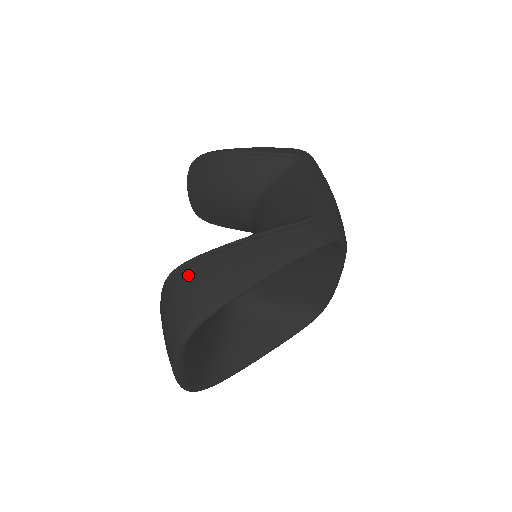
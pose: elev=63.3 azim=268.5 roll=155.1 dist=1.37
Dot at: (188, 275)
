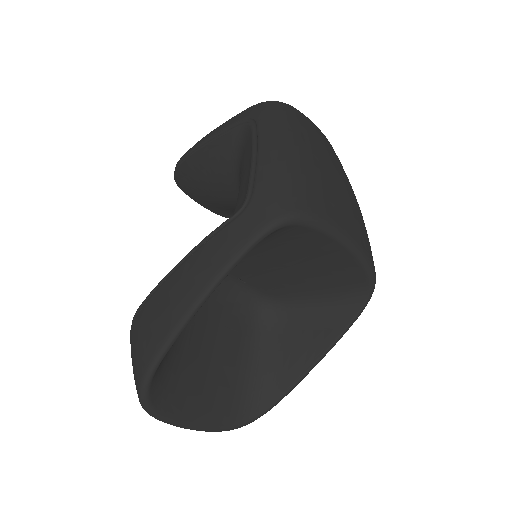
Dot at: (133, 332)
